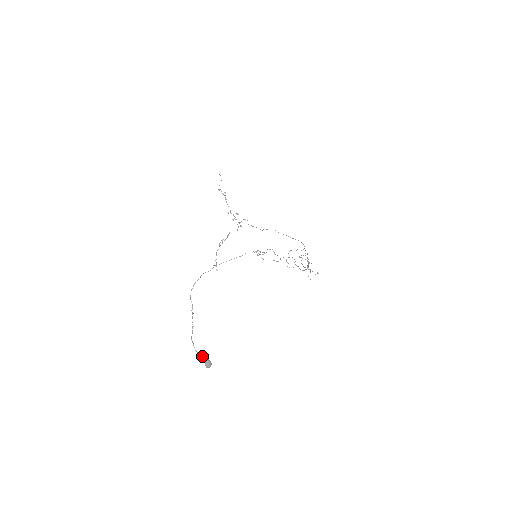
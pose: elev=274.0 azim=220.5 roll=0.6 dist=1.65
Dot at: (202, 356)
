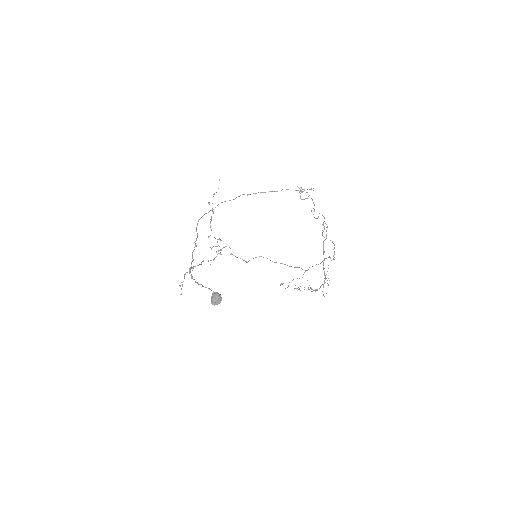
Dot at: (208, 288)
